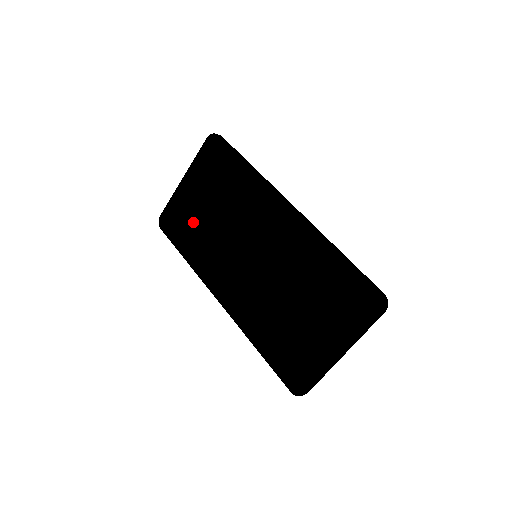
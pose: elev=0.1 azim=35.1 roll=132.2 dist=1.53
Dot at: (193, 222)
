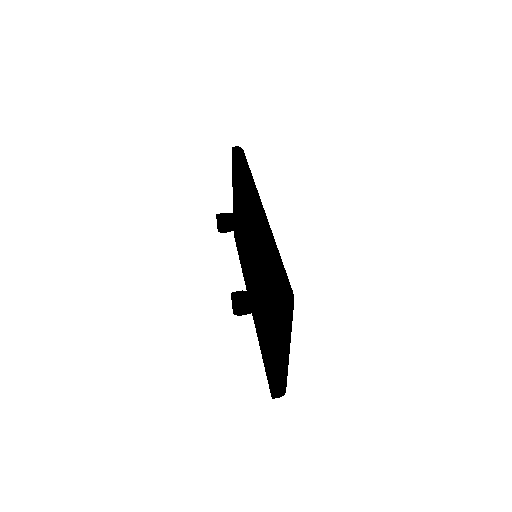
Dot at: occluded
